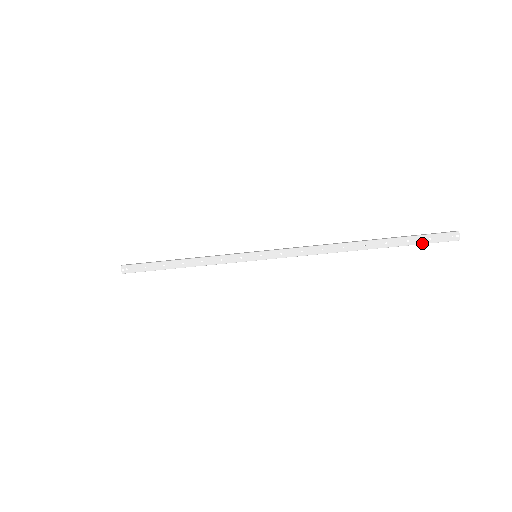
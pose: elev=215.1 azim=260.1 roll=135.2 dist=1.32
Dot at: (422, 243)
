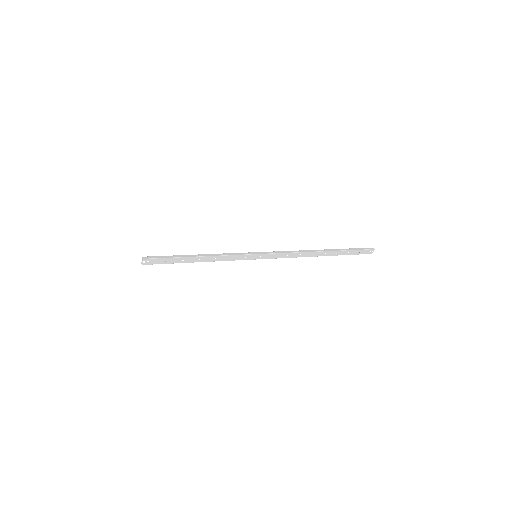
Dot at: (354, 254)
